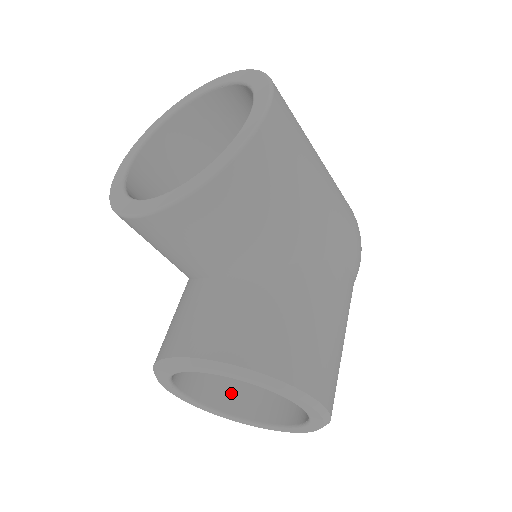
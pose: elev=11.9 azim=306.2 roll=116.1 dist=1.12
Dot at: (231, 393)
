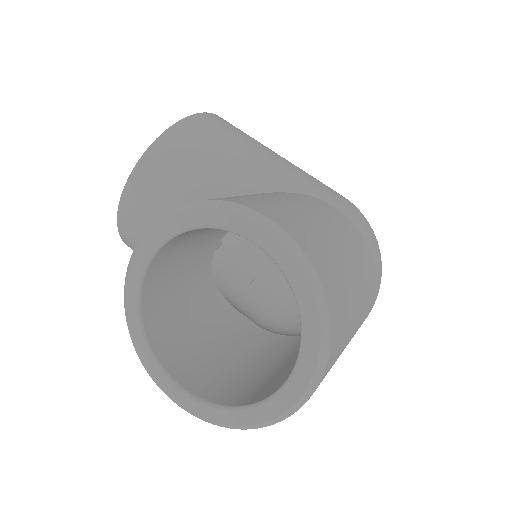
Dot at: (243, 393)
